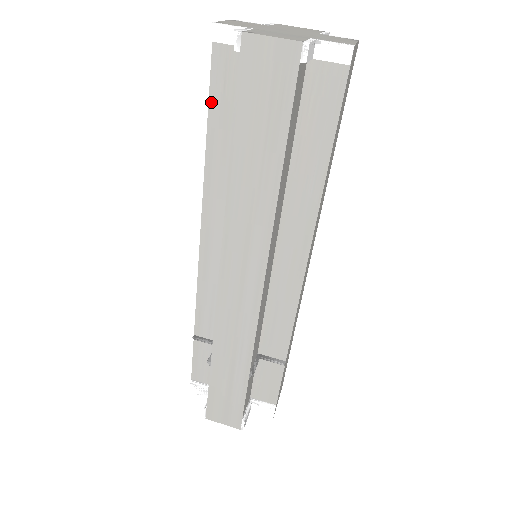
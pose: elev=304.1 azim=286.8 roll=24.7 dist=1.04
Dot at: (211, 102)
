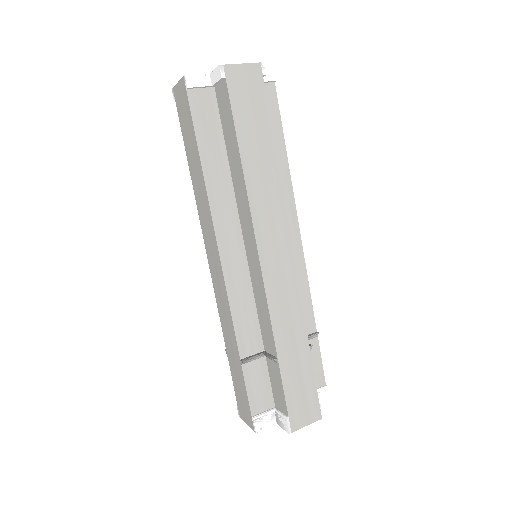
Dot at: occluded
